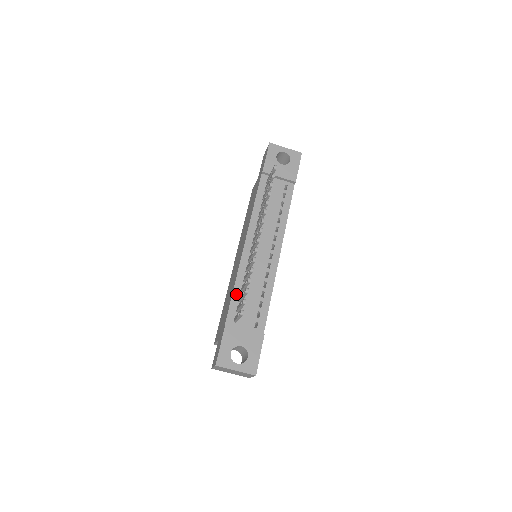
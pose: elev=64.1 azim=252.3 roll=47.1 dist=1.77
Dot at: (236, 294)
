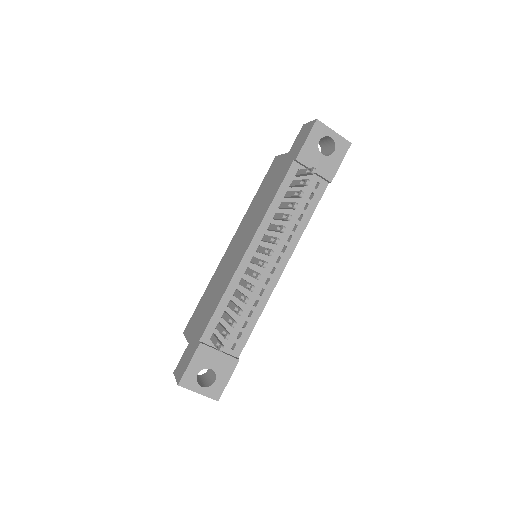
Dot at: (221, 308)
